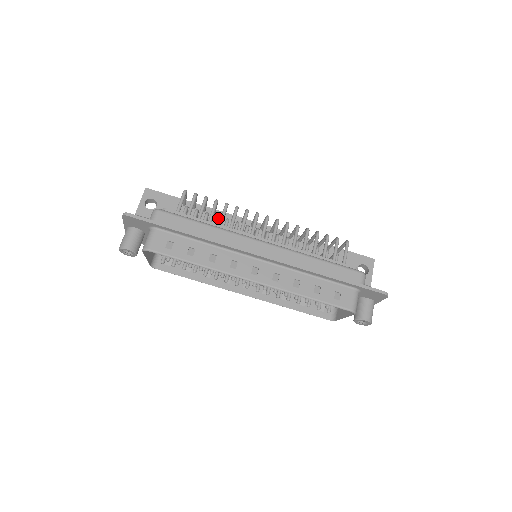
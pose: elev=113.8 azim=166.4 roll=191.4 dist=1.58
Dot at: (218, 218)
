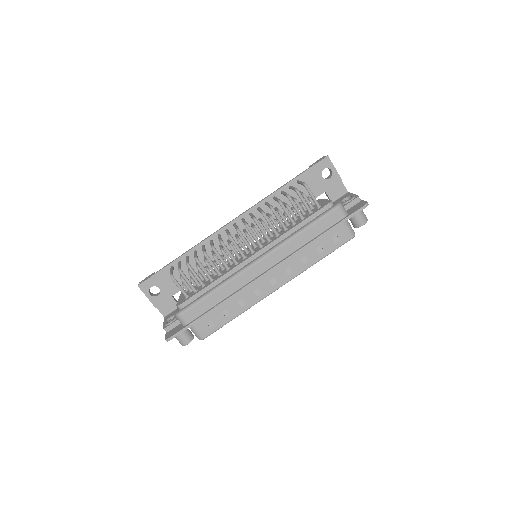
Dot at: (208, 263)
